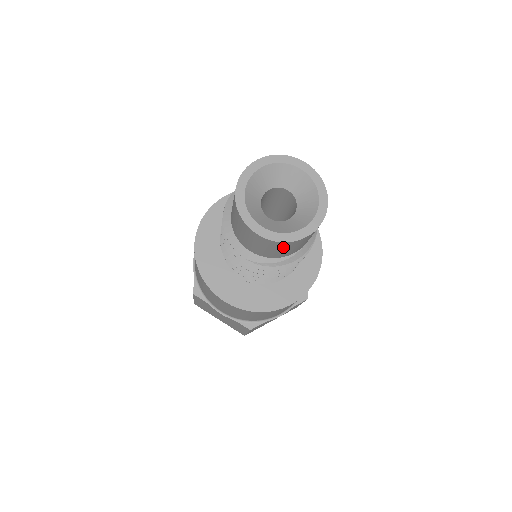
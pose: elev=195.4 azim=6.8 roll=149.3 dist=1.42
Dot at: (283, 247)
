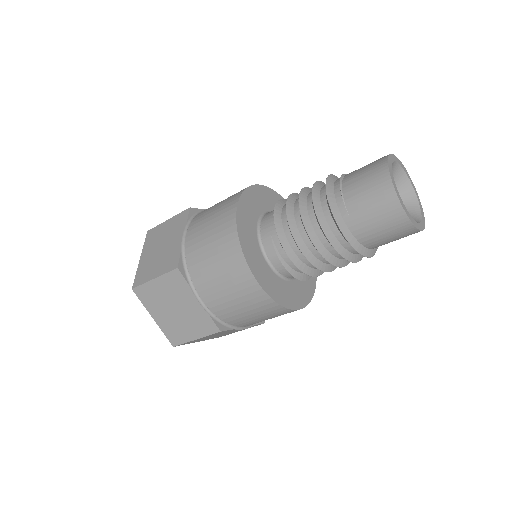
Dot at: occluded
